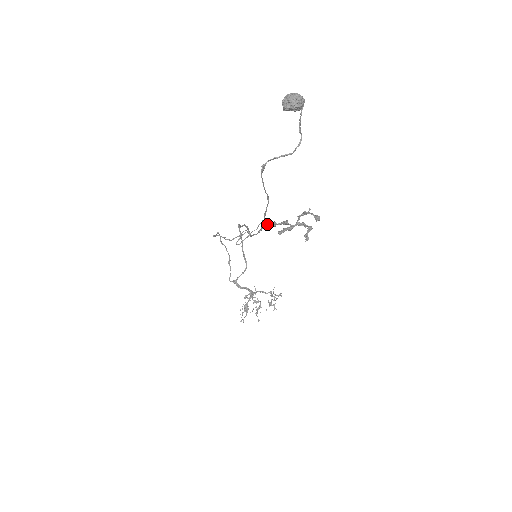
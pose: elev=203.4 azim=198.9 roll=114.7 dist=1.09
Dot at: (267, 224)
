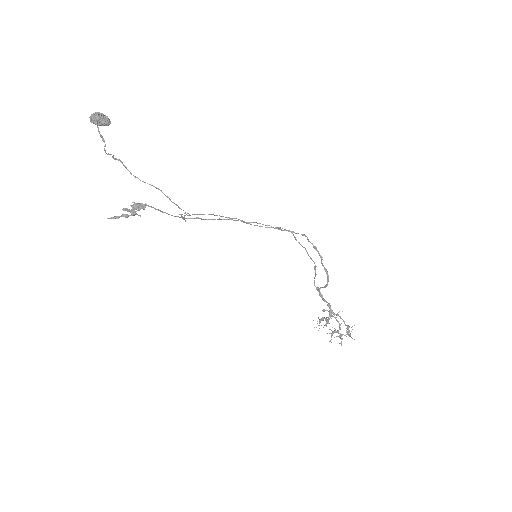
Dot at: (139, 203)
